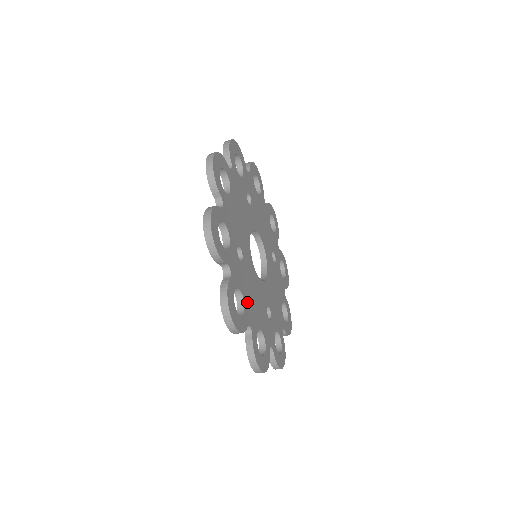
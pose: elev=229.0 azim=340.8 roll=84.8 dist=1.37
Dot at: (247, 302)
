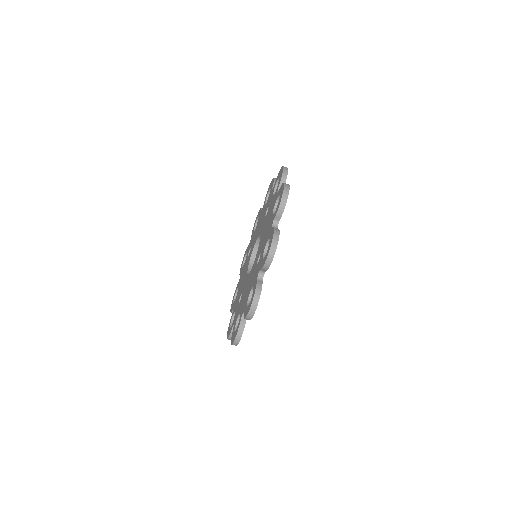
Dot at: occluded
